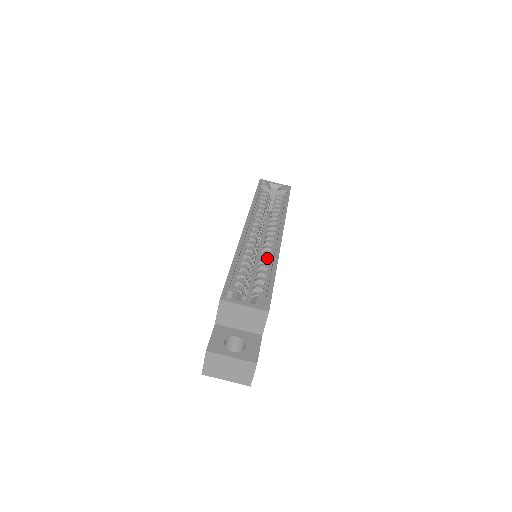
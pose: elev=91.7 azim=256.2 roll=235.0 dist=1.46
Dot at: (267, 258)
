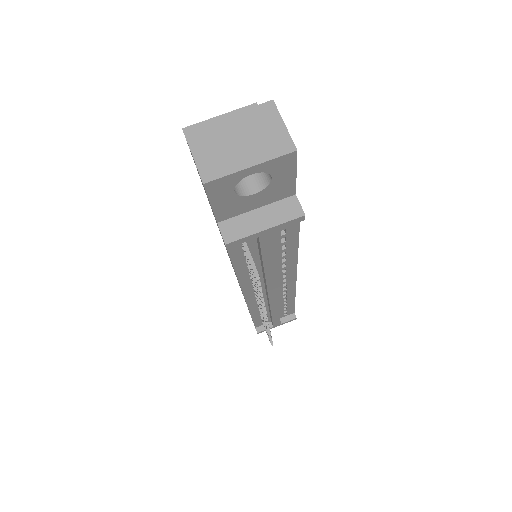
Dot at: occluded
